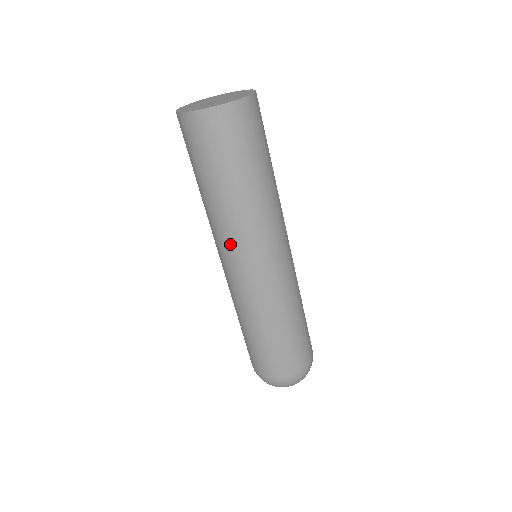
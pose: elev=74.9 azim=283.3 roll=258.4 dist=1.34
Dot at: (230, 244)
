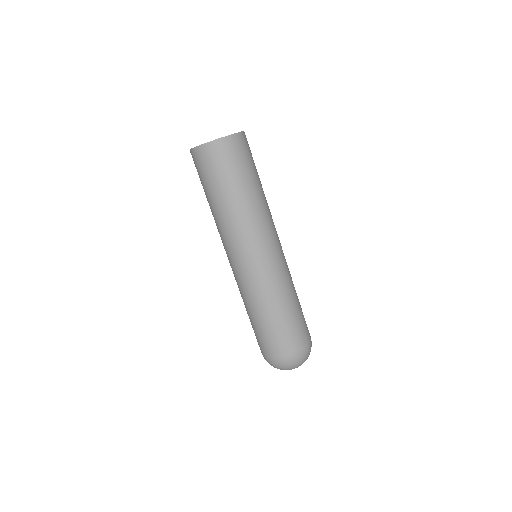
Dot at: (236, 241)
